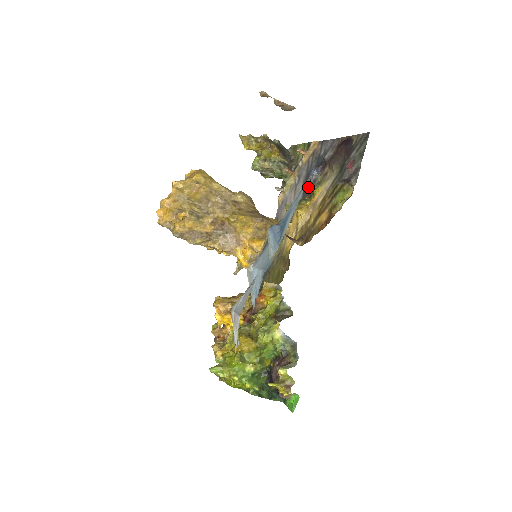
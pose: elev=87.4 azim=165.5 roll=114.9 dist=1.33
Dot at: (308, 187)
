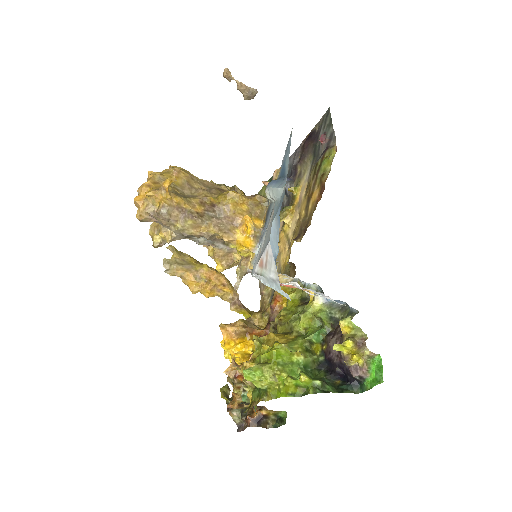
Dot at: (285, 202)
